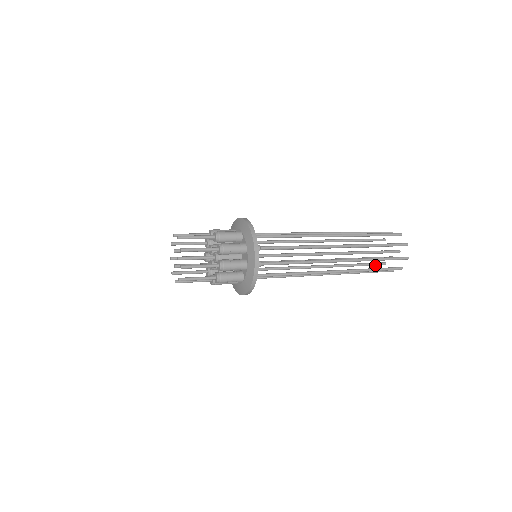
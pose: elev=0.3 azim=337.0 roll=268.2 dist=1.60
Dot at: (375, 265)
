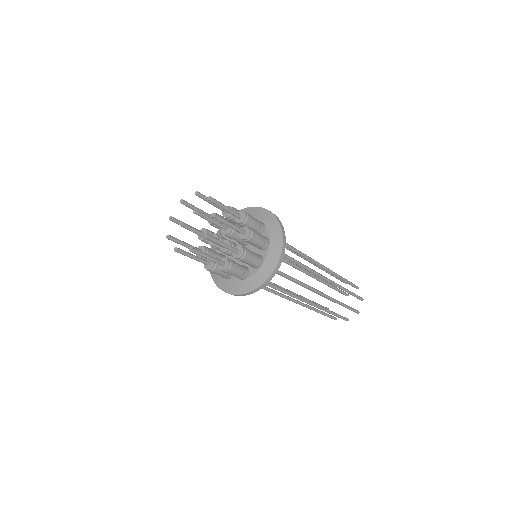
Dot at: occluded
